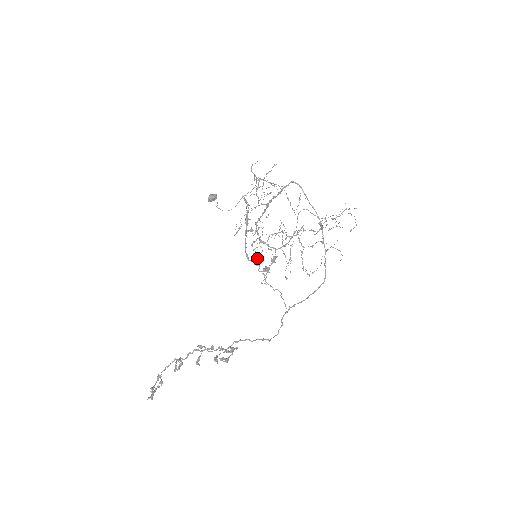
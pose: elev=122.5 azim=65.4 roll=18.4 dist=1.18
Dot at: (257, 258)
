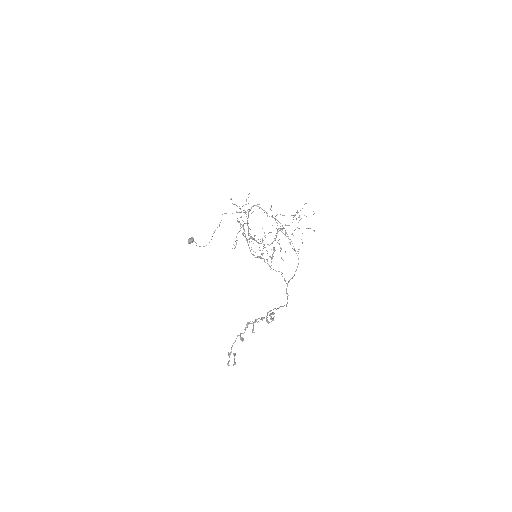
Dot at: (262, 253)
